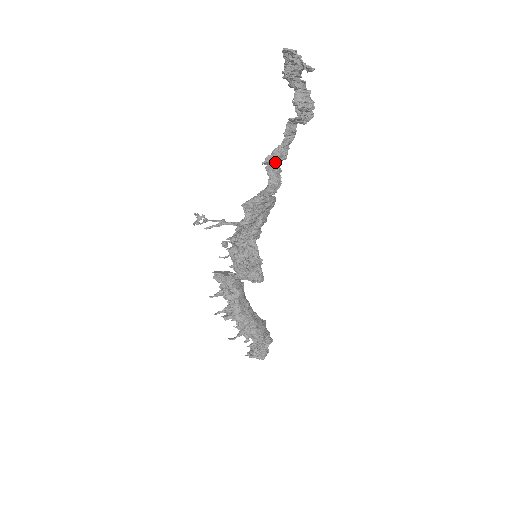
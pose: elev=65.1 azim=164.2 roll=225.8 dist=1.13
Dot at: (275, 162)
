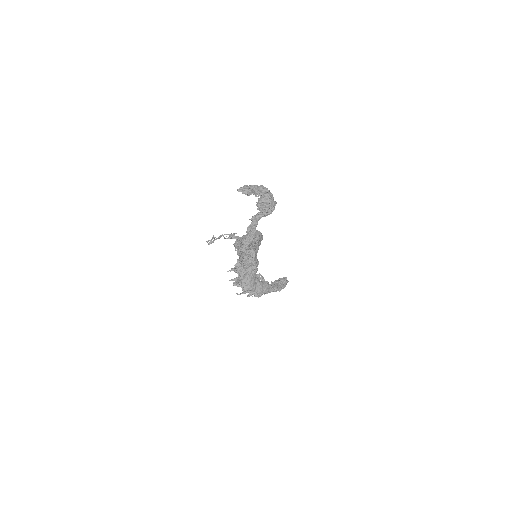
Dot at: (255, 223)
